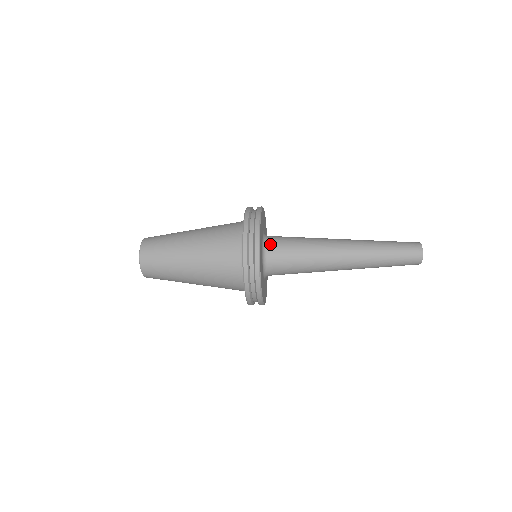
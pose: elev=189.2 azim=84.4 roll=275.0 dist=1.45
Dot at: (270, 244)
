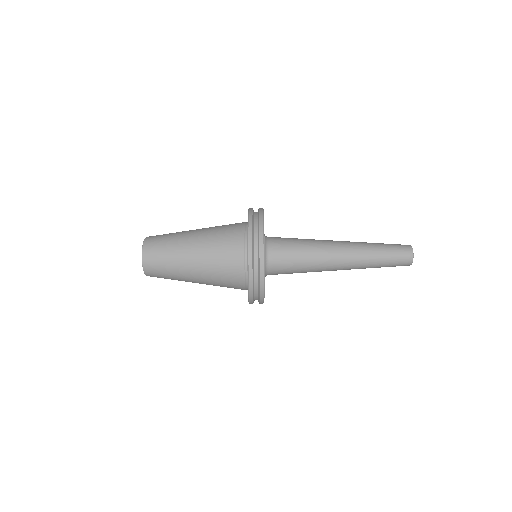
Dot at: occluded
